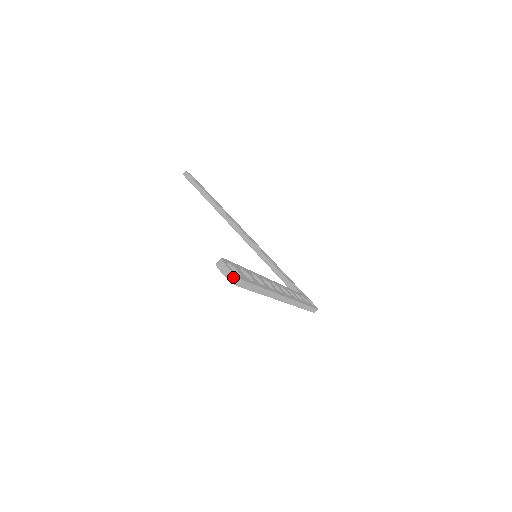
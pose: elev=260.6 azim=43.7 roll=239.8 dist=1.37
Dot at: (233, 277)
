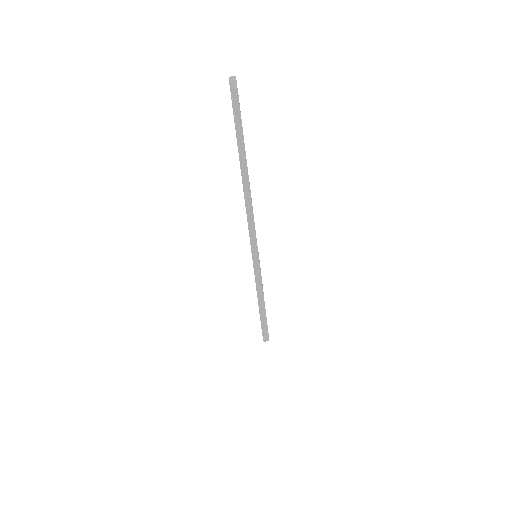
Dot at: (233, 79)
